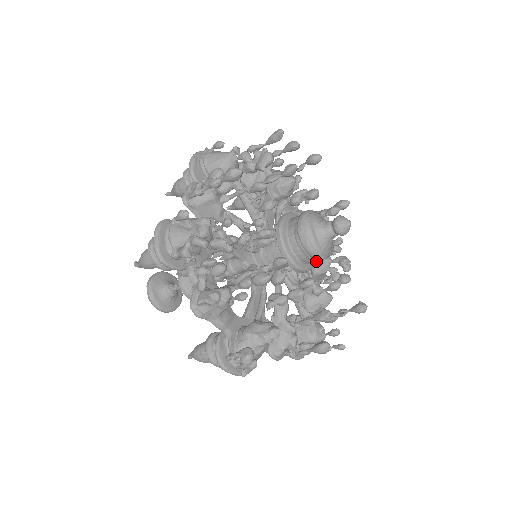
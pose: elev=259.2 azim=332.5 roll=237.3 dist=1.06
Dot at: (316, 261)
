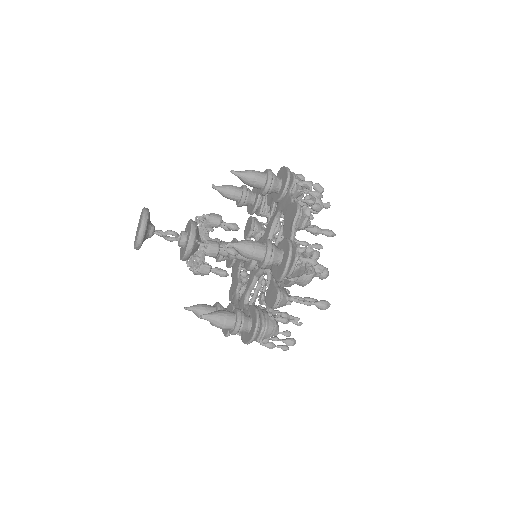
Dot at: occluded
